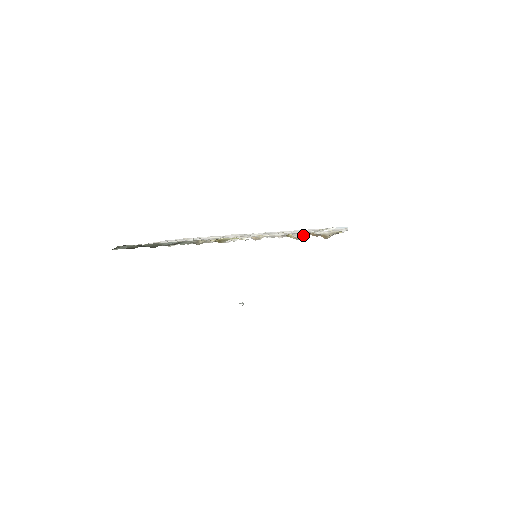
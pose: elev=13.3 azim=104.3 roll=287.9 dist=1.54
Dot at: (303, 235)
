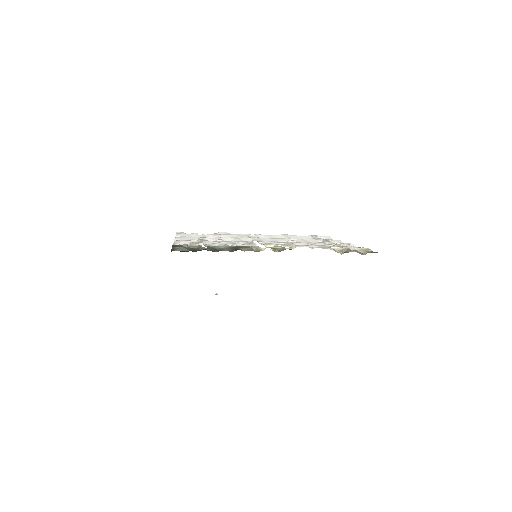
Dot at: (339, 249)
